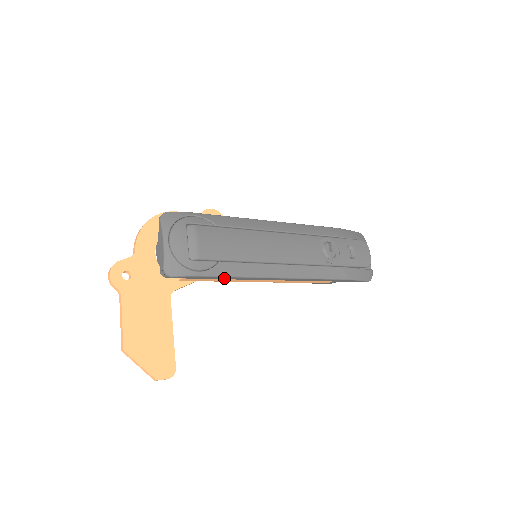
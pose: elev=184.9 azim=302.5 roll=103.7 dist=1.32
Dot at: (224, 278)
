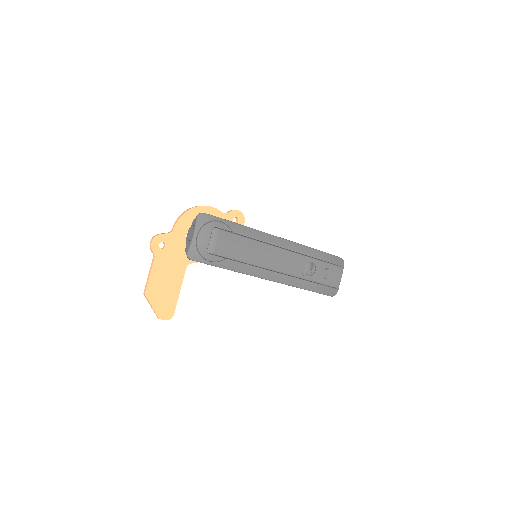
Dot at: occluded
